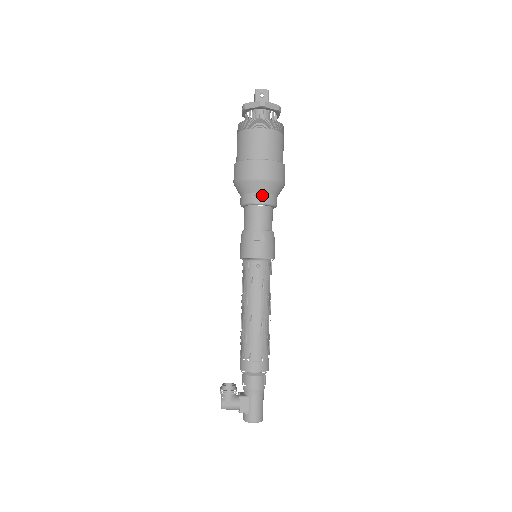
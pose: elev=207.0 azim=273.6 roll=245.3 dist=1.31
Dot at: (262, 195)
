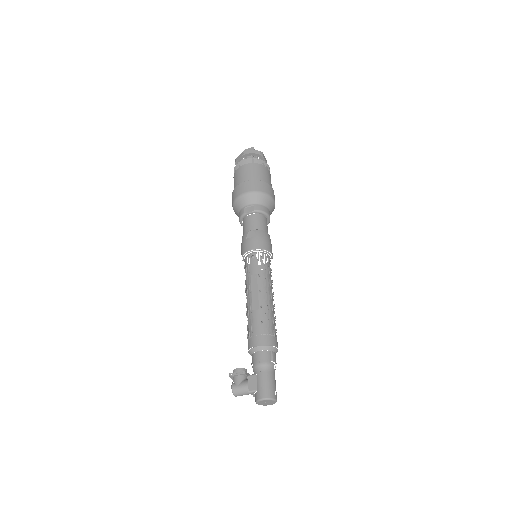
Dot at: (250, 206)
